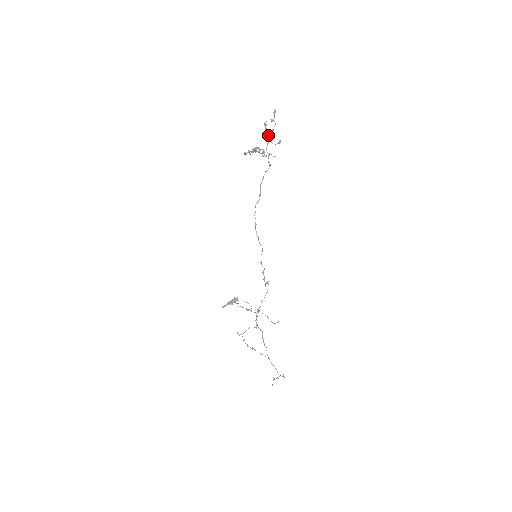
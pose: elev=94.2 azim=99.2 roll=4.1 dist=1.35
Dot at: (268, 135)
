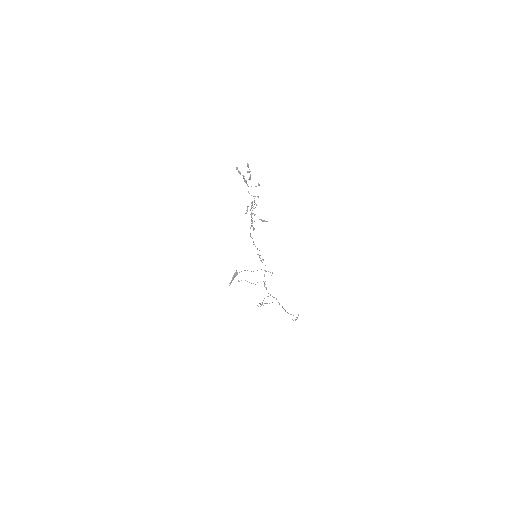
Dot at: (246, 181)
